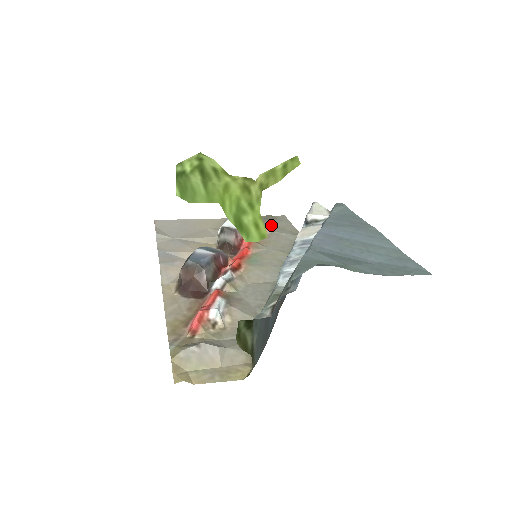
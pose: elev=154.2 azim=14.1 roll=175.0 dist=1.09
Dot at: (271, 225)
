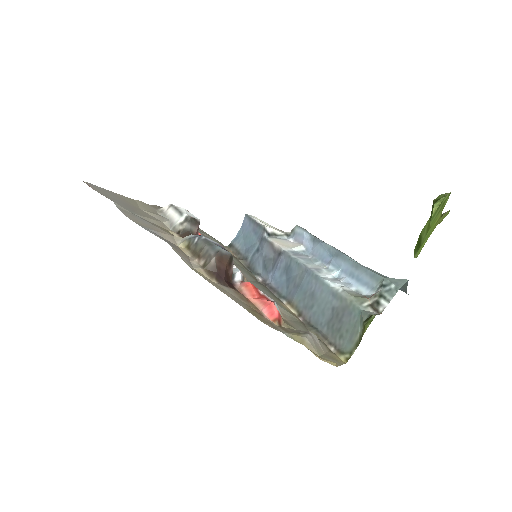
Dot at: occluded
